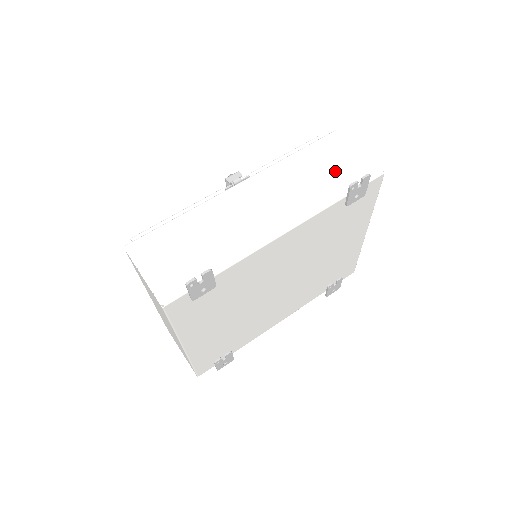
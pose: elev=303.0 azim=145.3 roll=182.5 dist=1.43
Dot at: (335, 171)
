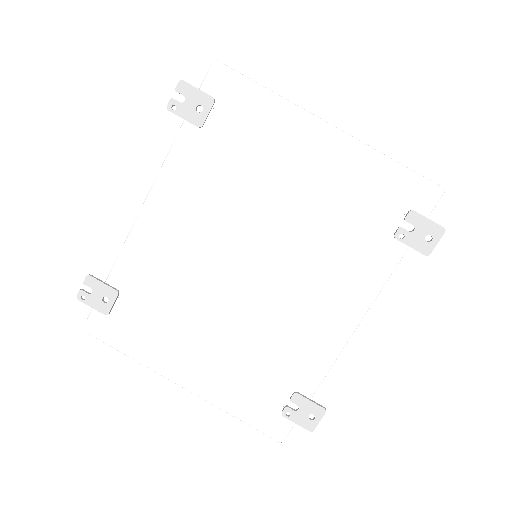
Dot at: occluded
